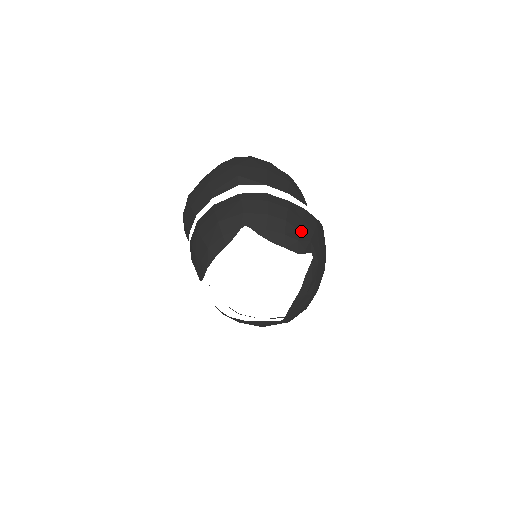
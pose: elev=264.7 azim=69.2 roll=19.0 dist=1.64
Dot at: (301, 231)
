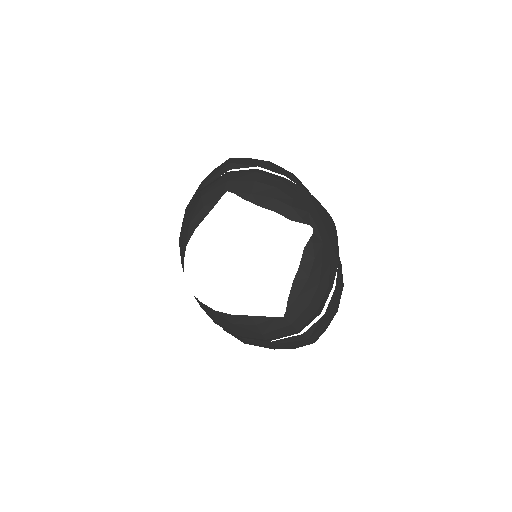
Dot at: (296, 200)
